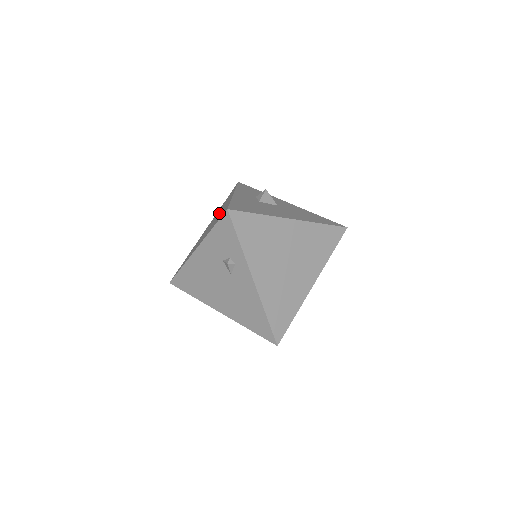
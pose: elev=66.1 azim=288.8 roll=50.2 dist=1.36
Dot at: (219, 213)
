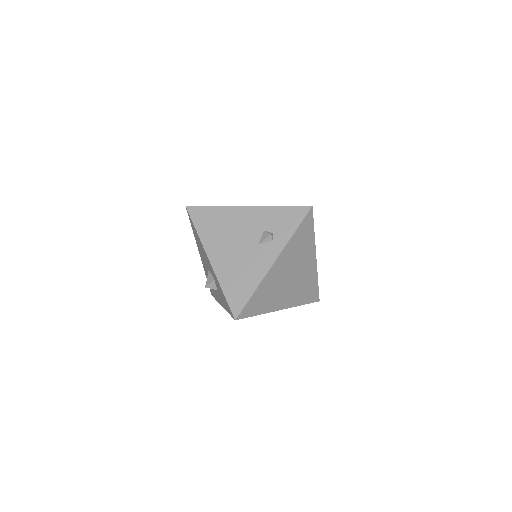
Dot at: occluded
